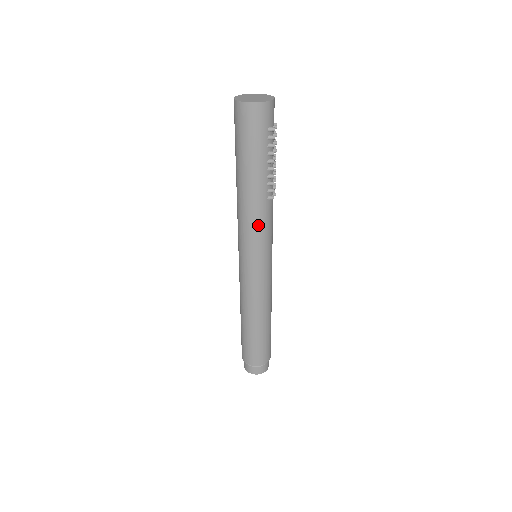
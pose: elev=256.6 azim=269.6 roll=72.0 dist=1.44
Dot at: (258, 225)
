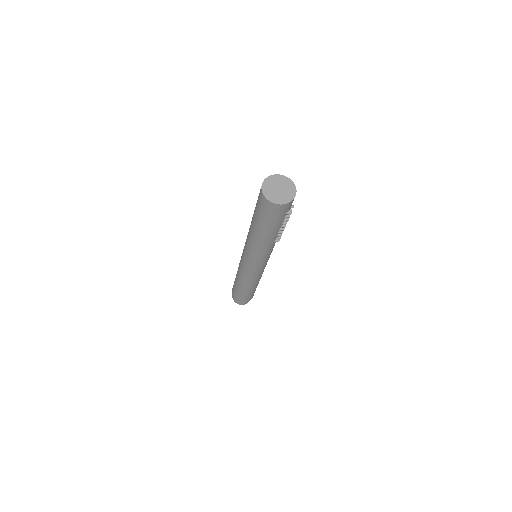
Dot at: (263, 253)
